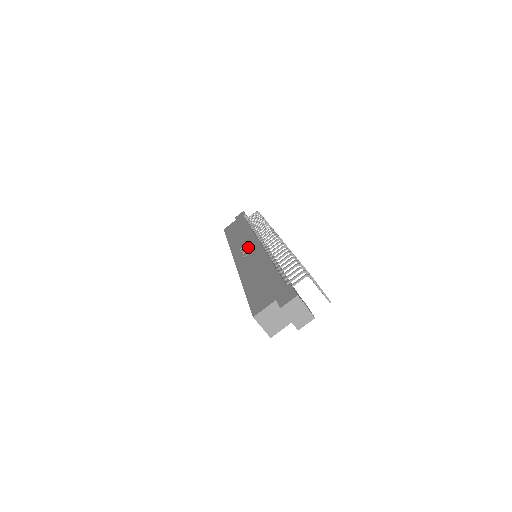
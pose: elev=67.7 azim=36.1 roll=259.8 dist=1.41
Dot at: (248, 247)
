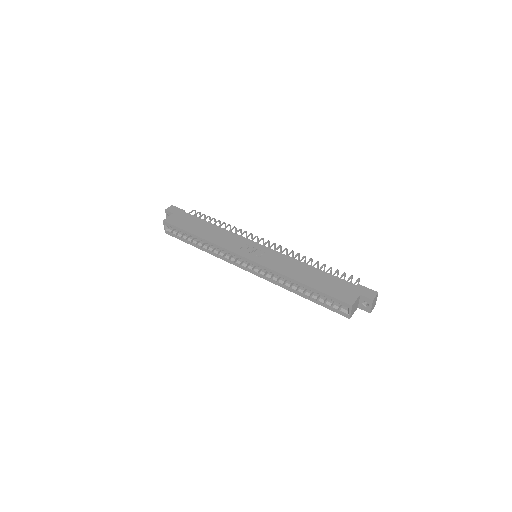
Dot at: (253, 248)
